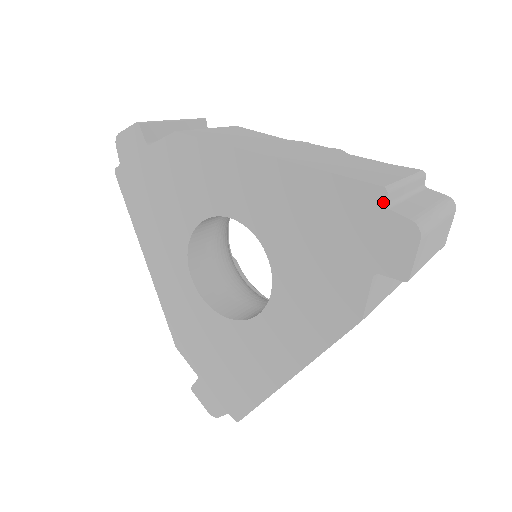
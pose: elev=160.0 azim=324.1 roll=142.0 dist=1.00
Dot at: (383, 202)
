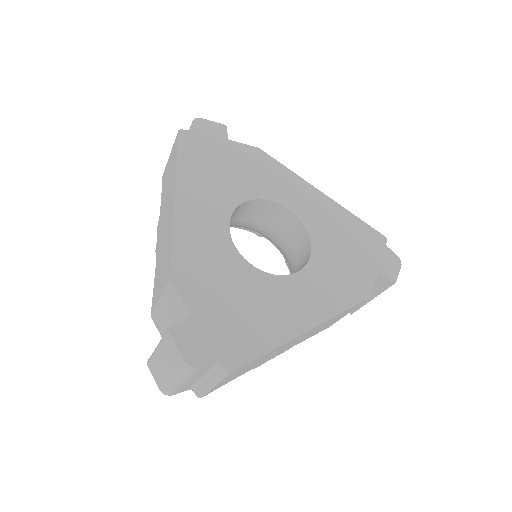
Dot at: (385, 243)
